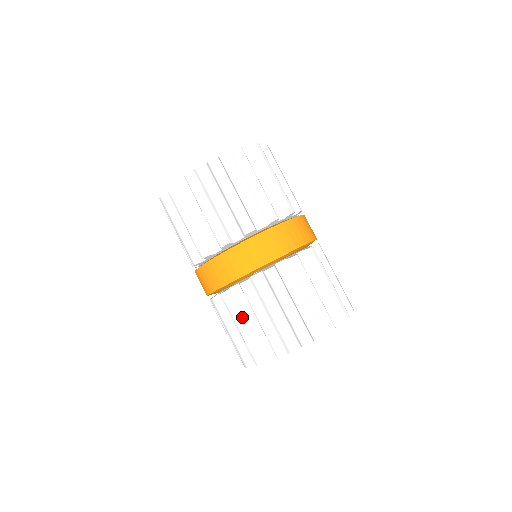
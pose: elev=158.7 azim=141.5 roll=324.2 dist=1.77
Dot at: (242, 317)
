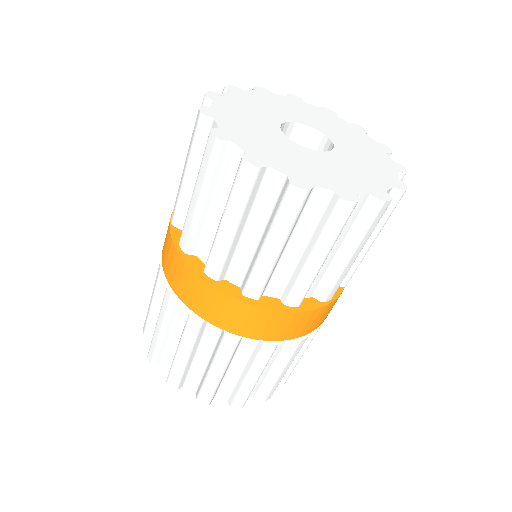
Dot at: occluded
